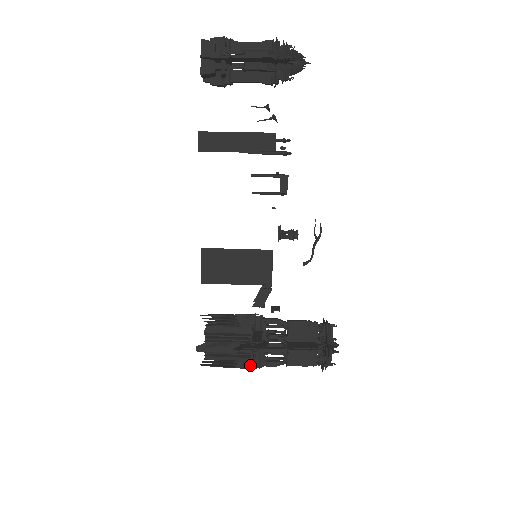
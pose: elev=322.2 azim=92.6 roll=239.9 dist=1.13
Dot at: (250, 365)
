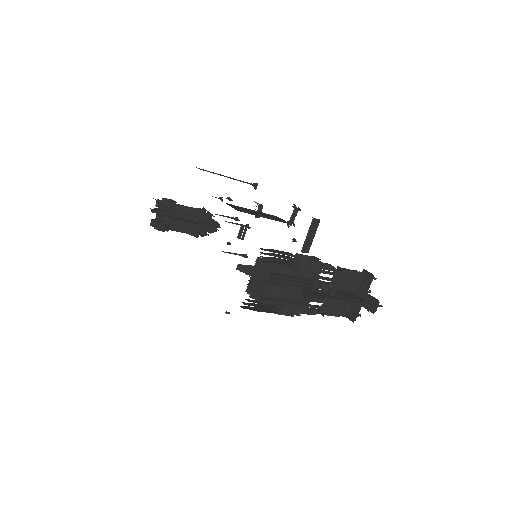
Dot at: (315, 295)
